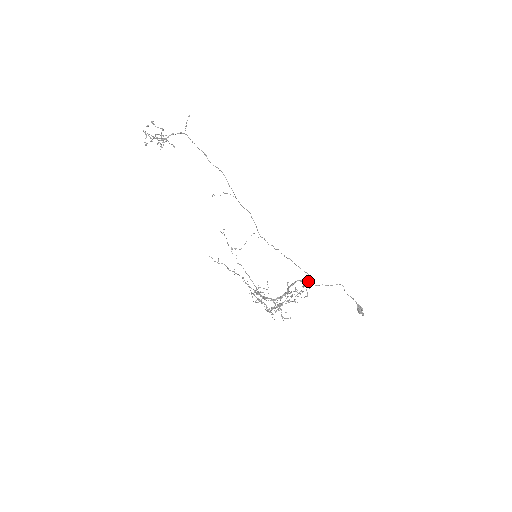
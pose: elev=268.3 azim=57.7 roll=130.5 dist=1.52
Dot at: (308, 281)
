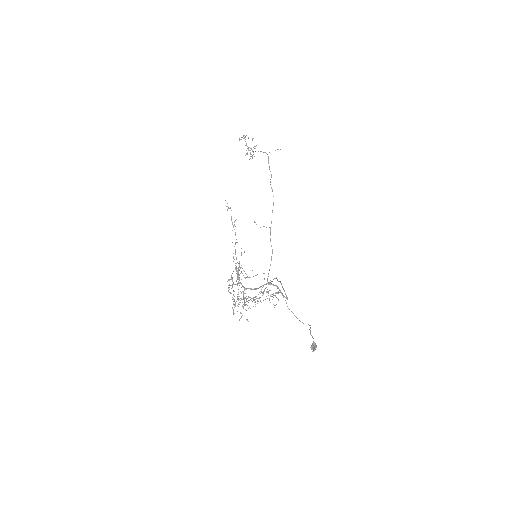
Dot at: occluded
